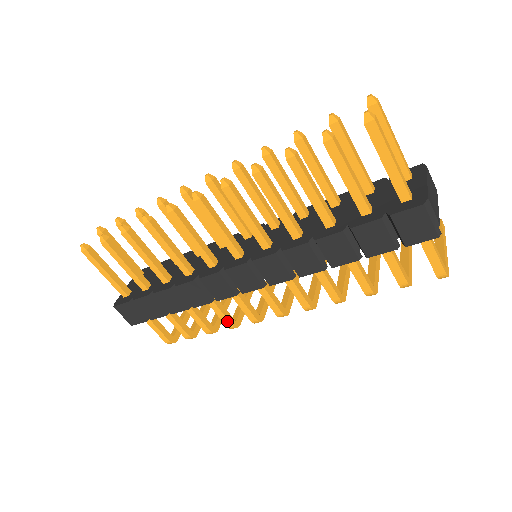
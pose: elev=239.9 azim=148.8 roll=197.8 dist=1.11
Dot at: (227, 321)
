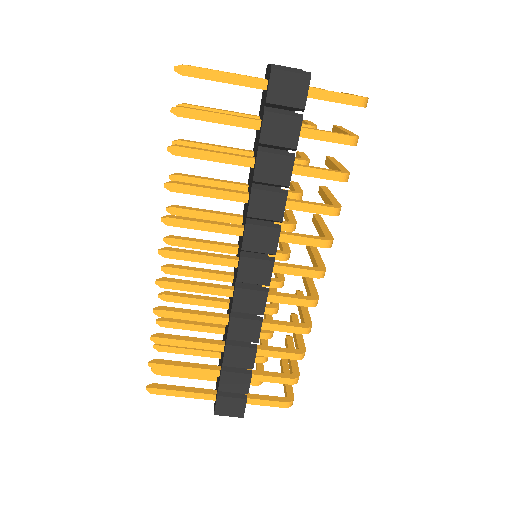
Dot at: (296, 329)
